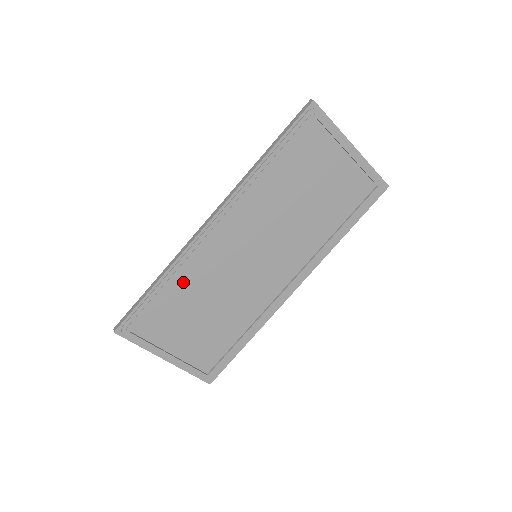
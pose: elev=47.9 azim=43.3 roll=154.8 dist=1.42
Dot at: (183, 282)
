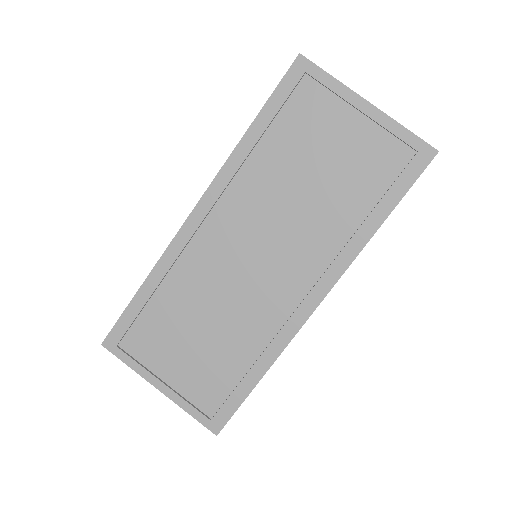
Dot at: (171, 287)
